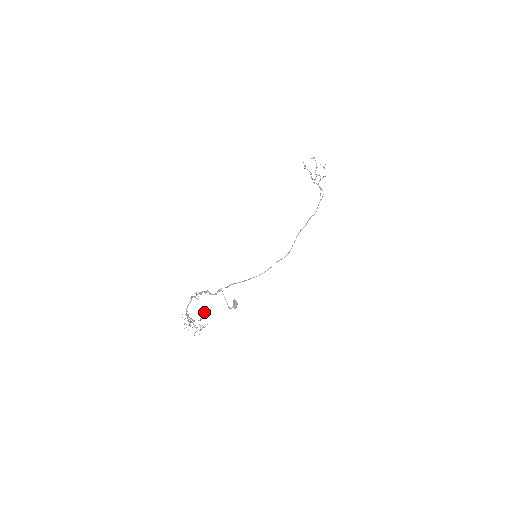
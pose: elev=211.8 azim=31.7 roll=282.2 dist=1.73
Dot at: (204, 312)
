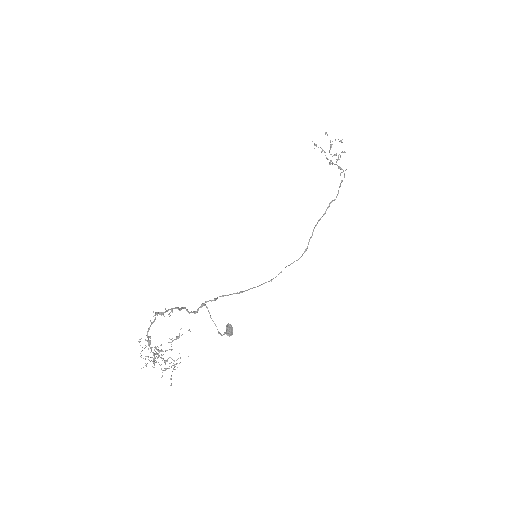
Dot at: (177, 337)
